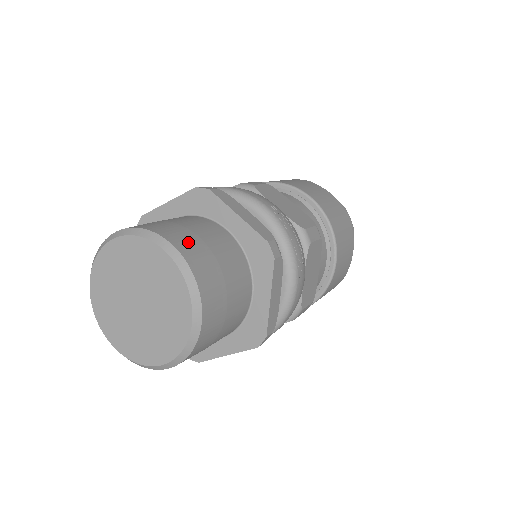
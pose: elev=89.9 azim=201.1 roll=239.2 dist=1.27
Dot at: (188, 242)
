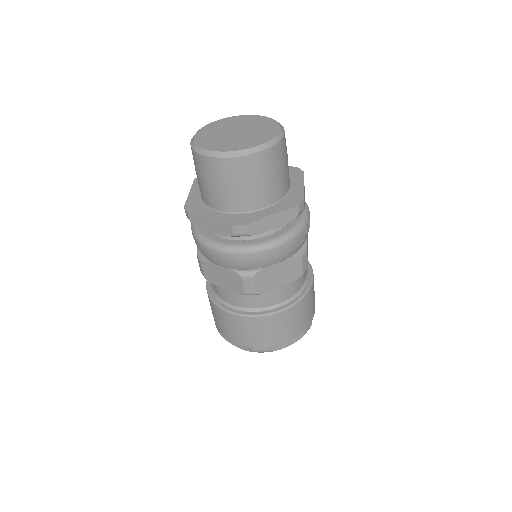
Dot at: occluded
